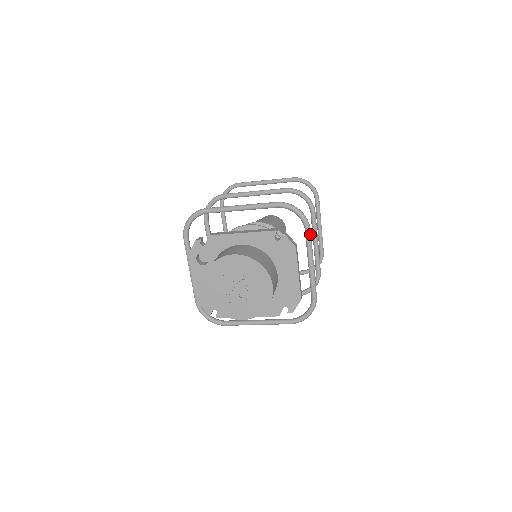
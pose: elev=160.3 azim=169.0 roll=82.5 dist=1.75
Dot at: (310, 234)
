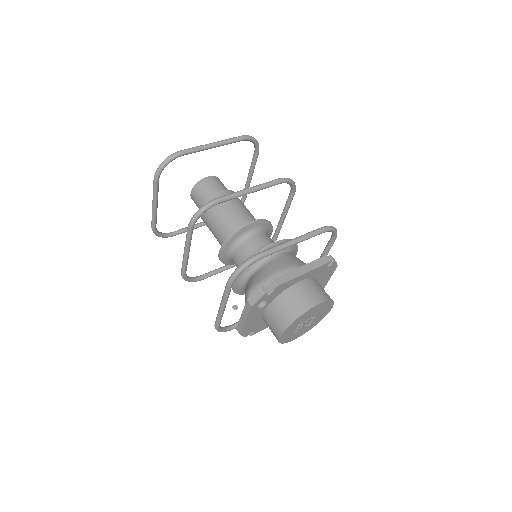
Dot at: occluded
